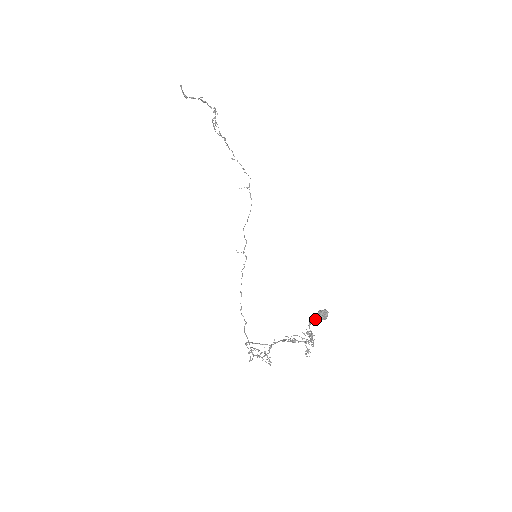
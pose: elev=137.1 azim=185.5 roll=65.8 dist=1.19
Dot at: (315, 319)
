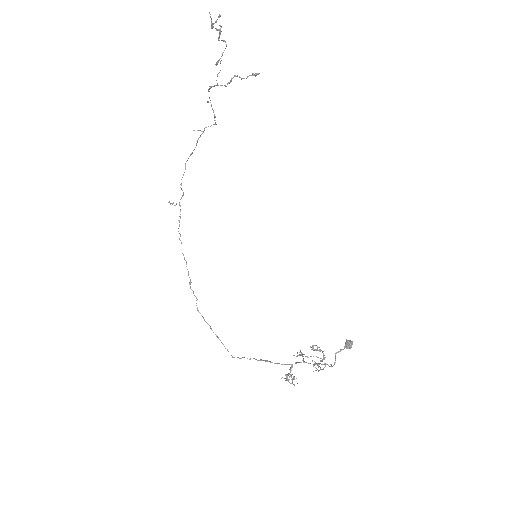
Dot at: (343, 349)
